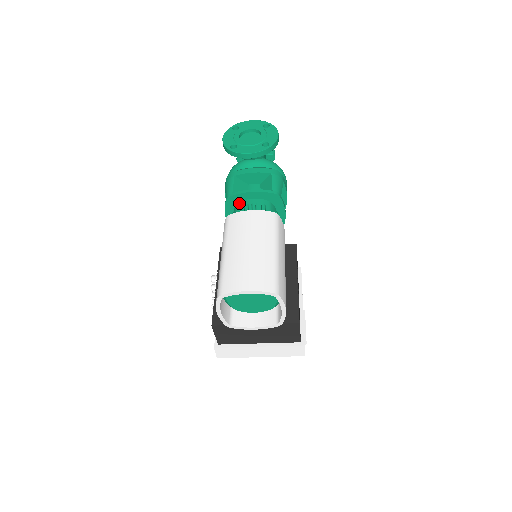
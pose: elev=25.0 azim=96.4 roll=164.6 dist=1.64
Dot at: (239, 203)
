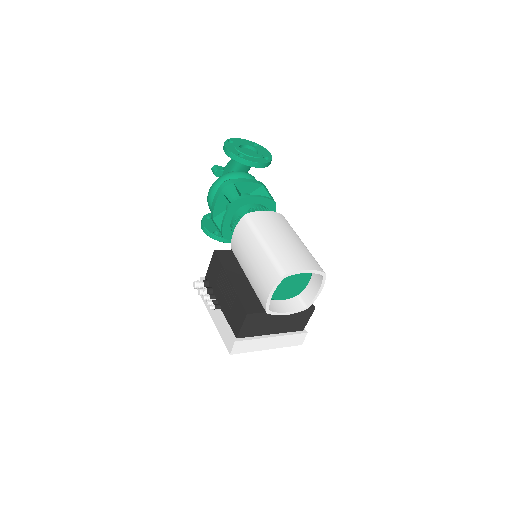
Dot at: (244, 206)
